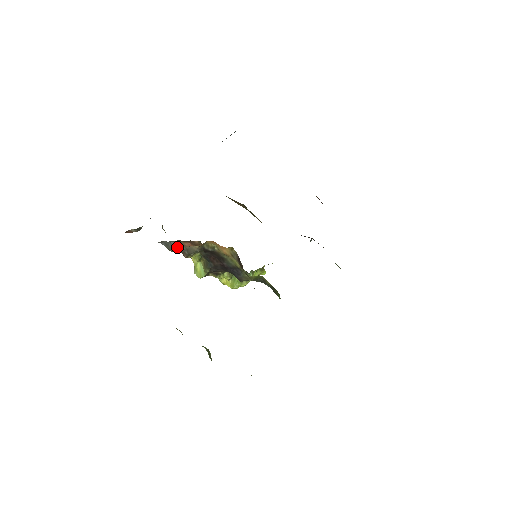
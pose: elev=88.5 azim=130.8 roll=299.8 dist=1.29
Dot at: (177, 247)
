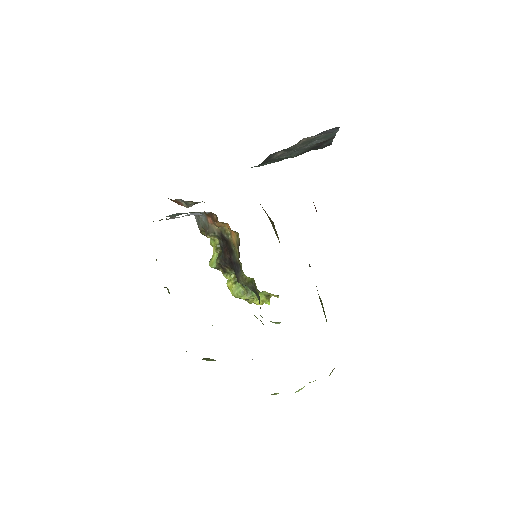
Dot at: (204, 224)
